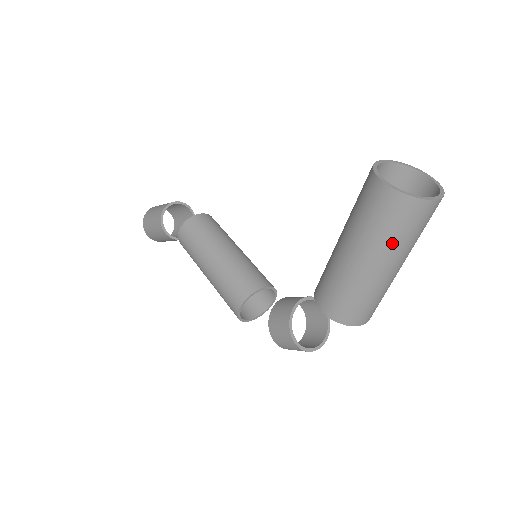
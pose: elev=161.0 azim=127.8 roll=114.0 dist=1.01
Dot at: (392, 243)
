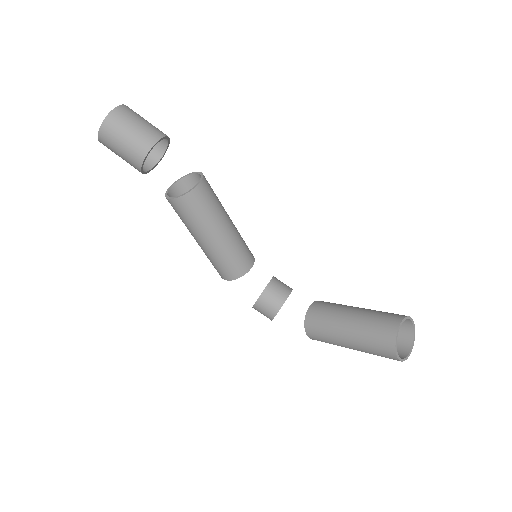
Dot at: occluded
